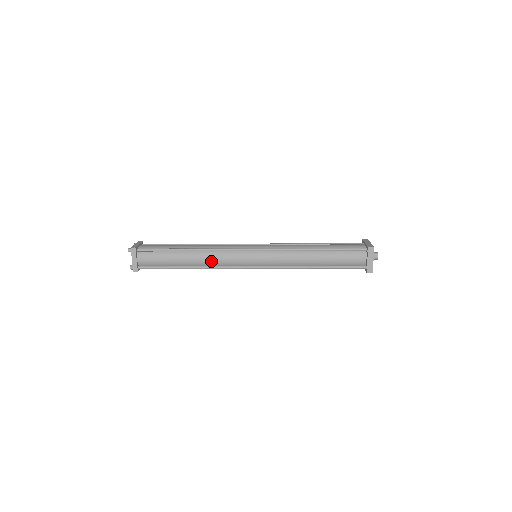
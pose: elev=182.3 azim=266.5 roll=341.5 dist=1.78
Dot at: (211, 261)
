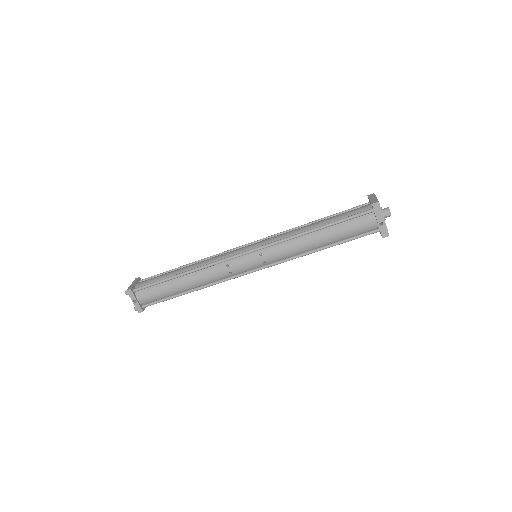
Dot at: (206, 261)
